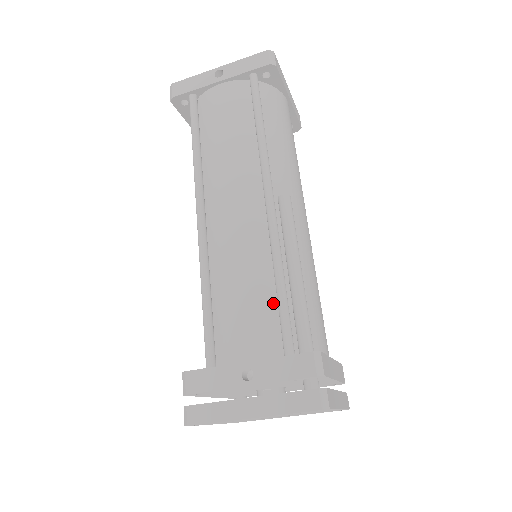
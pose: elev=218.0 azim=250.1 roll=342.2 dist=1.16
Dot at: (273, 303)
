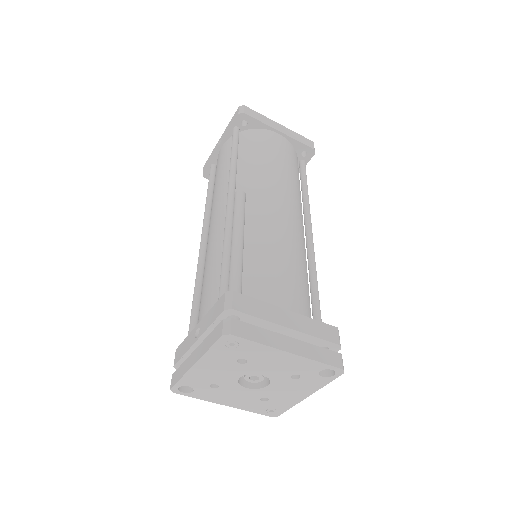
Dot at: occluded
